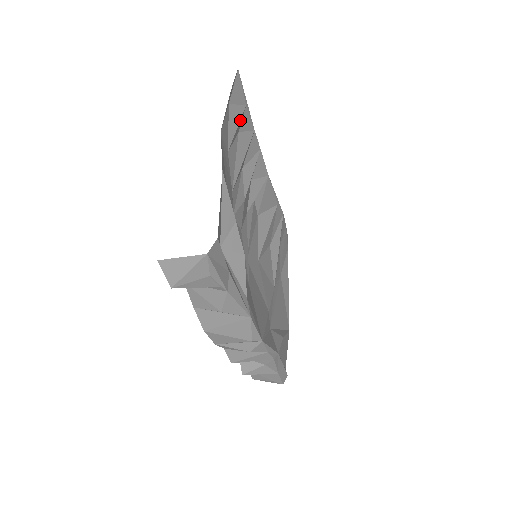
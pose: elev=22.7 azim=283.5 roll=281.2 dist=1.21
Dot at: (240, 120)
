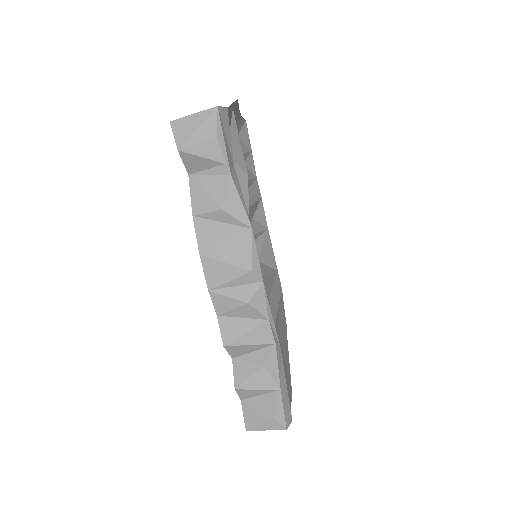
Dot at: (246, 153)
